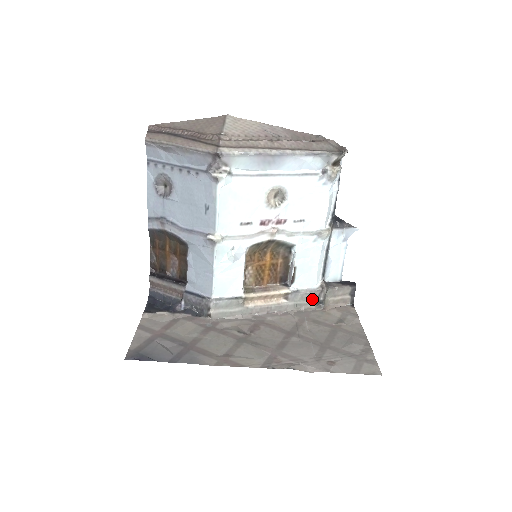
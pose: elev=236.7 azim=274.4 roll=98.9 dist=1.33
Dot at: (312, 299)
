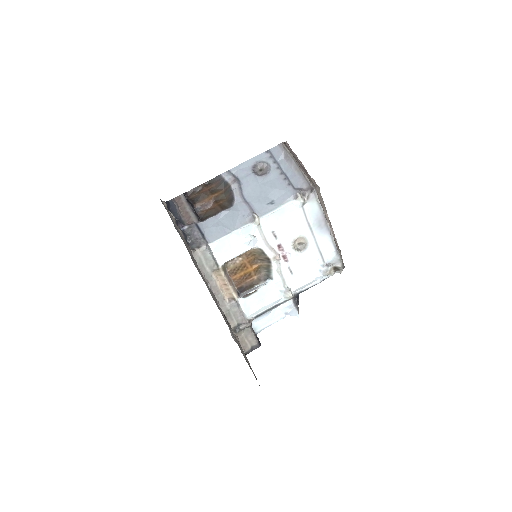
Dot at: (237, 321)
